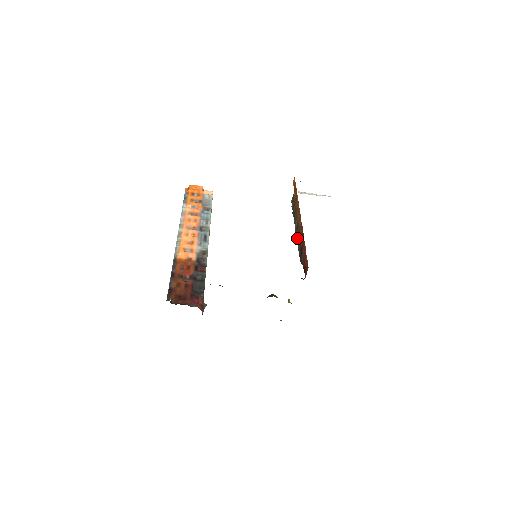
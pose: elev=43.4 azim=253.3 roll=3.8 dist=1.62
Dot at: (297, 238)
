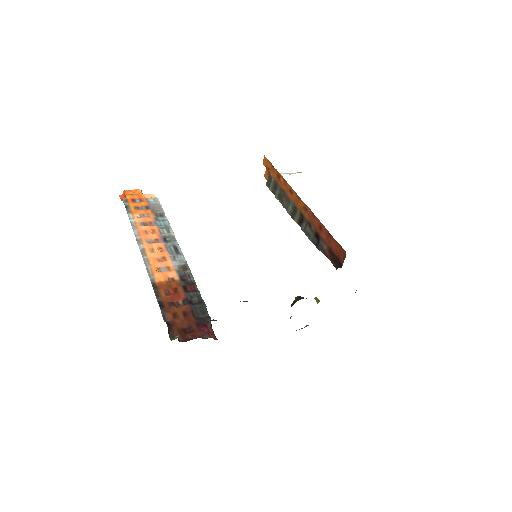
Dot at: (300, 224)
